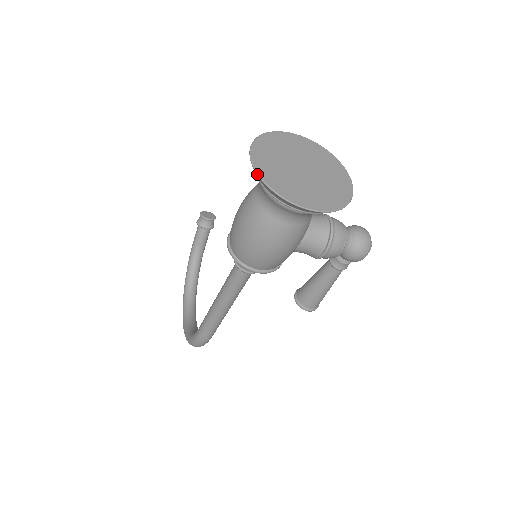
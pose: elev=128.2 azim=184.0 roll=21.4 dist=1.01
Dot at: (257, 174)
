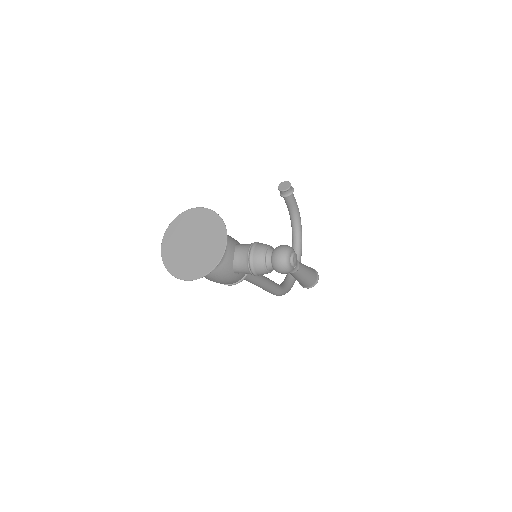
Dot at: (162, 259)
